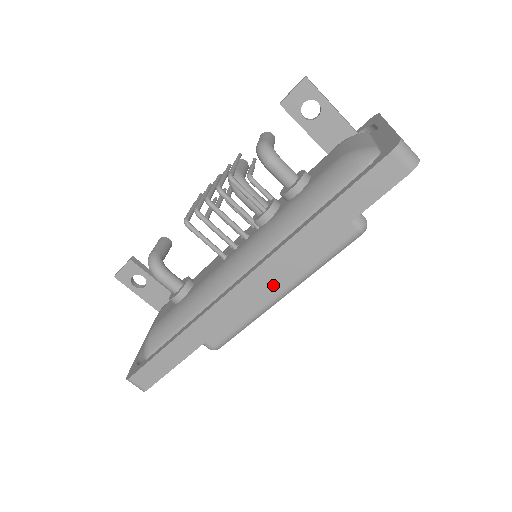
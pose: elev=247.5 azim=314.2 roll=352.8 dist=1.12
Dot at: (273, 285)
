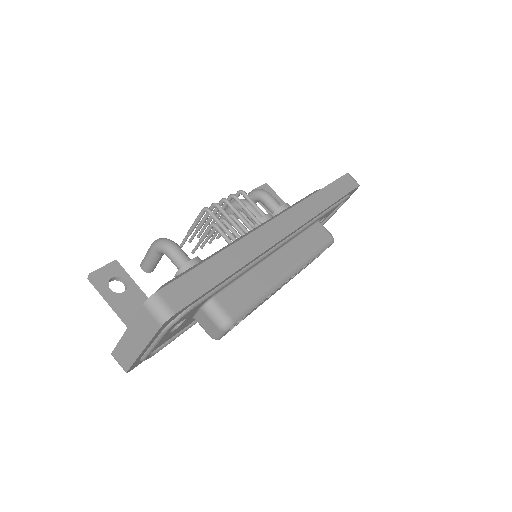
Dot at: (301, 225)
